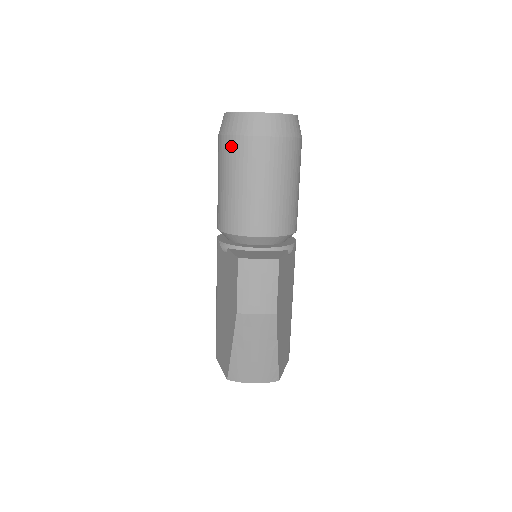
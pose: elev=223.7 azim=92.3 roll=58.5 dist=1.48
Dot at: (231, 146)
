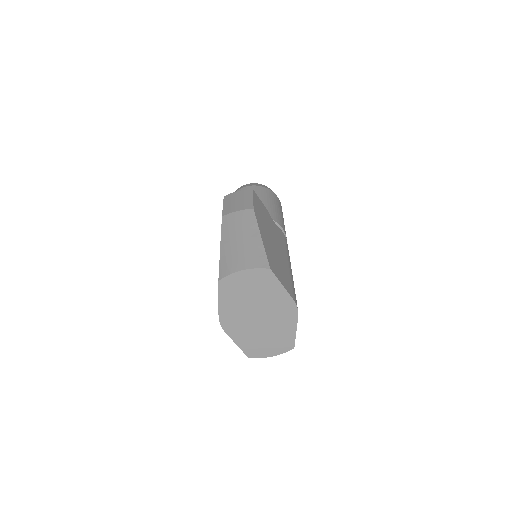
Dot at: occluded
